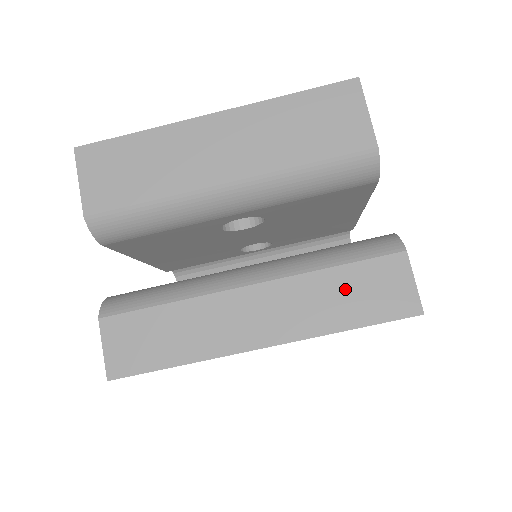
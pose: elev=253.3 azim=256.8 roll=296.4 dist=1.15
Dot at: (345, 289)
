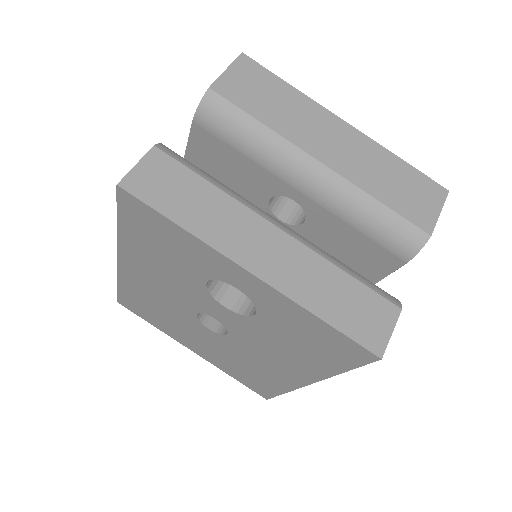
Dot at: (342, 292)
